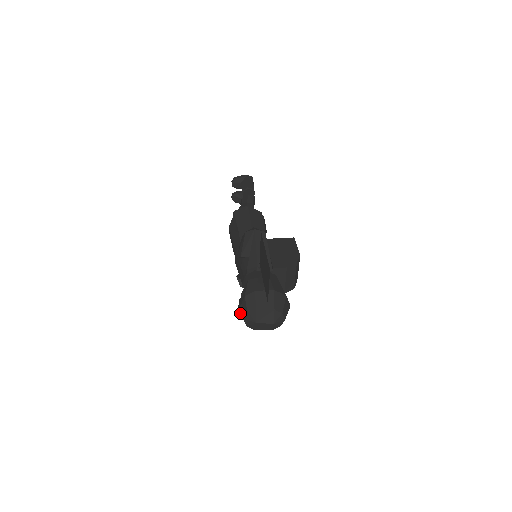
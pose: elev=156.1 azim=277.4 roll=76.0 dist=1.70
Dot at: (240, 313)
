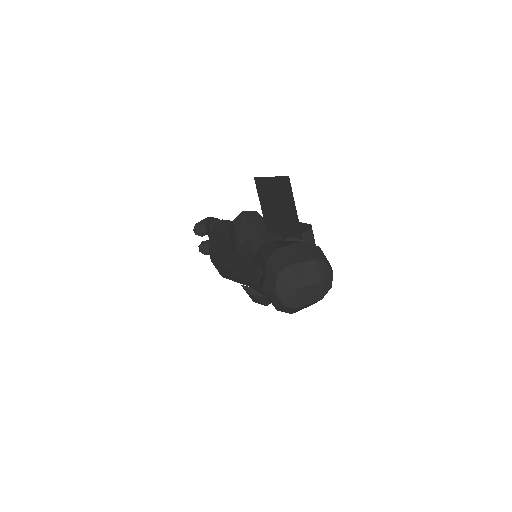
Dot at: (268, 290)
